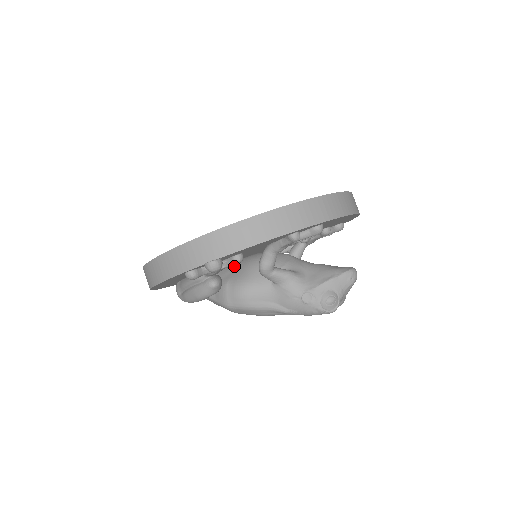
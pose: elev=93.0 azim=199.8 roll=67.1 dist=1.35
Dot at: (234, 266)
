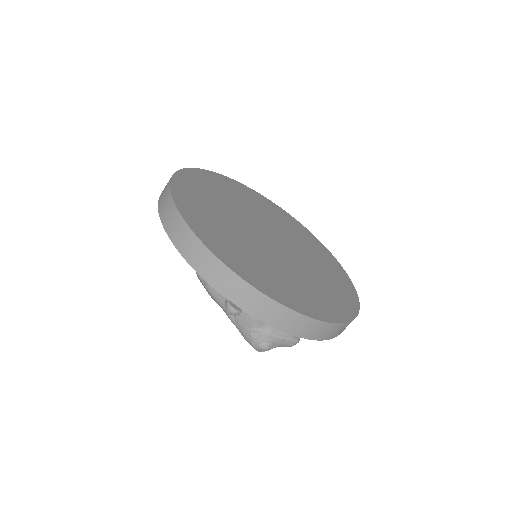
Dot at: occluded
